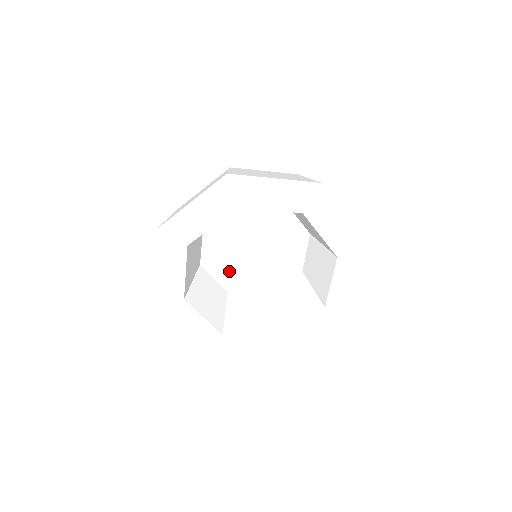
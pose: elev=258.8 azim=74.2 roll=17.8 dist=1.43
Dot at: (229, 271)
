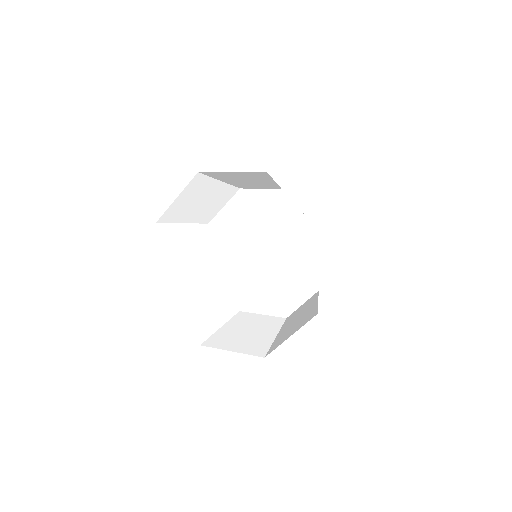
Dot at: (226, 253)
